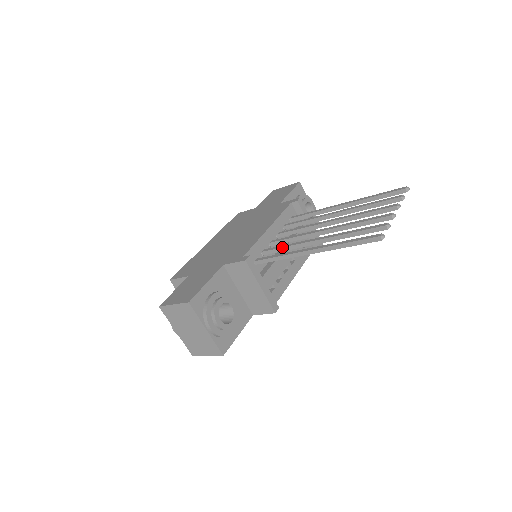
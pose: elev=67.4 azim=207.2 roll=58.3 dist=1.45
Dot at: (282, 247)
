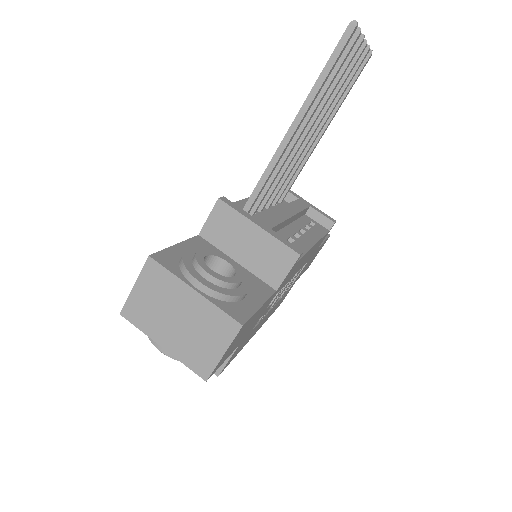
Dot at: occluded
